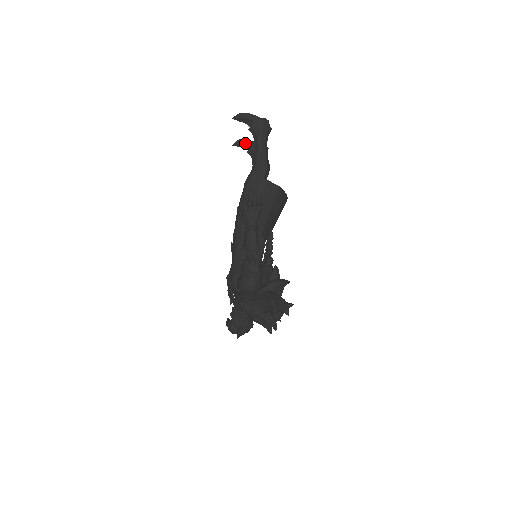
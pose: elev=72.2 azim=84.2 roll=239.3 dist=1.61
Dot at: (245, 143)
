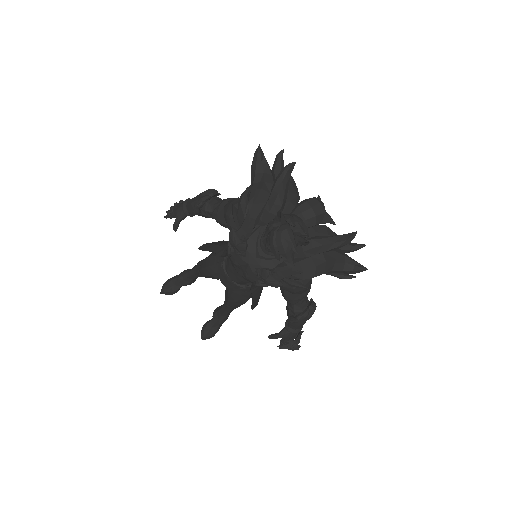
Dot at: (207, 323)
